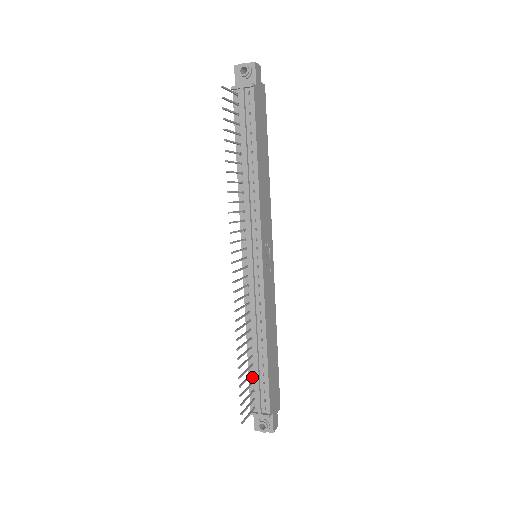
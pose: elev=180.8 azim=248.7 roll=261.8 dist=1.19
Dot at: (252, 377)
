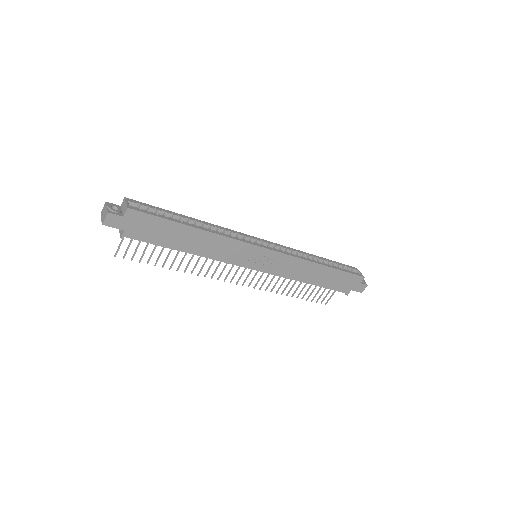
Dot at: occluded
